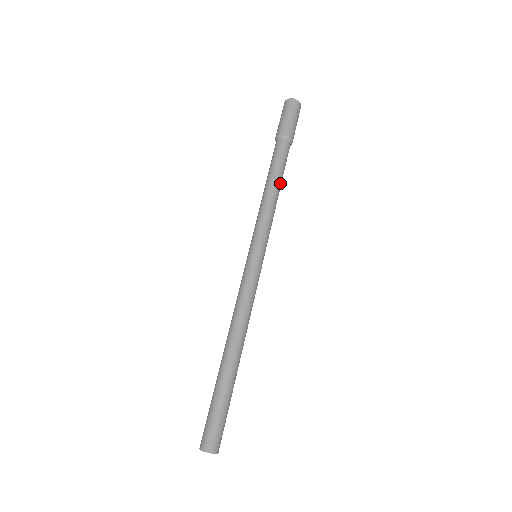
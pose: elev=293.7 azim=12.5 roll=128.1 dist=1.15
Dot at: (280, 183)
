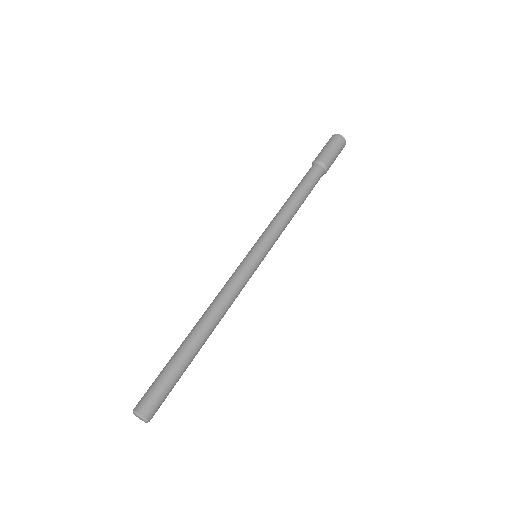
Dot at: (302, 201)
